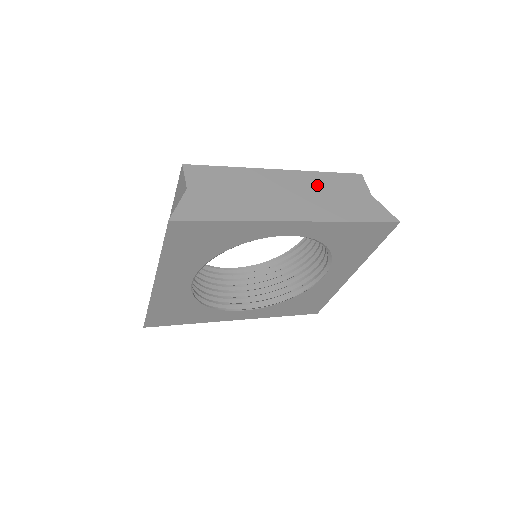
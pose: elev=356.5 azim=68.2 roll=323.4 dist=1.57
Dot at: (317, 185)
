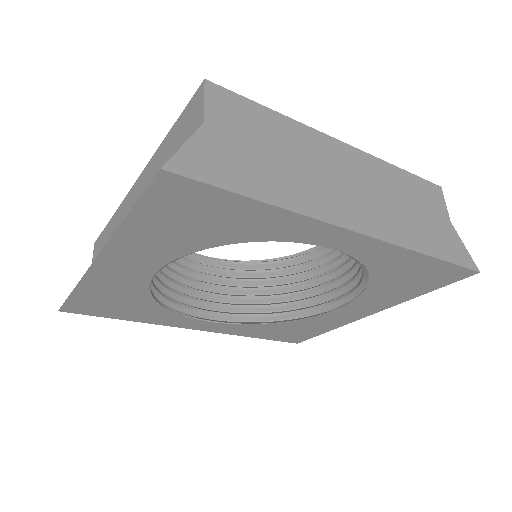
Dot at: (389, 184)
